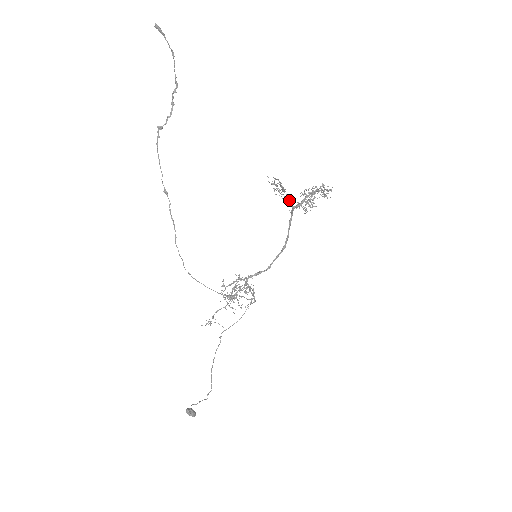
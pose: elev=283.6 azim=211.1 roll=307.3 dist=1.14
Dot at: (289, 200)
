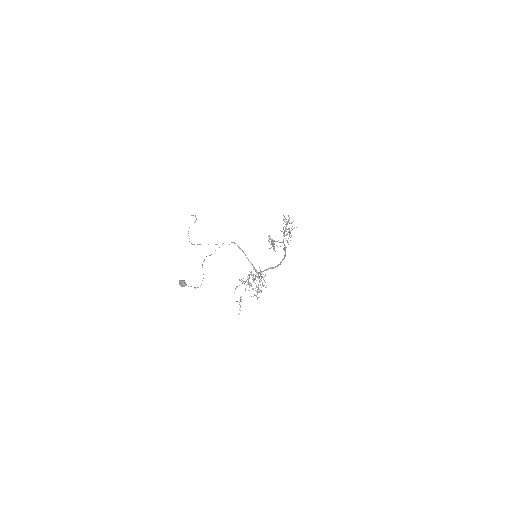
Dot at: occluded
